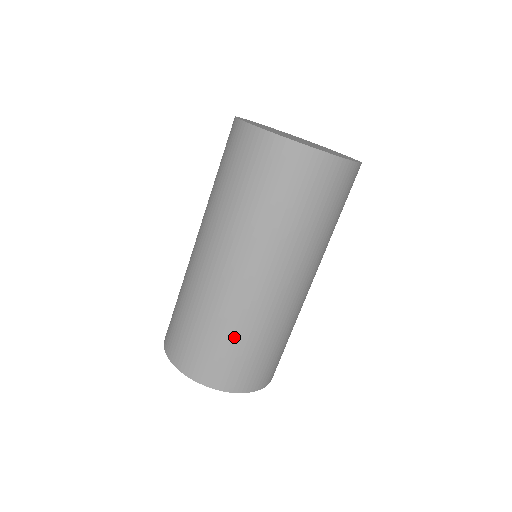
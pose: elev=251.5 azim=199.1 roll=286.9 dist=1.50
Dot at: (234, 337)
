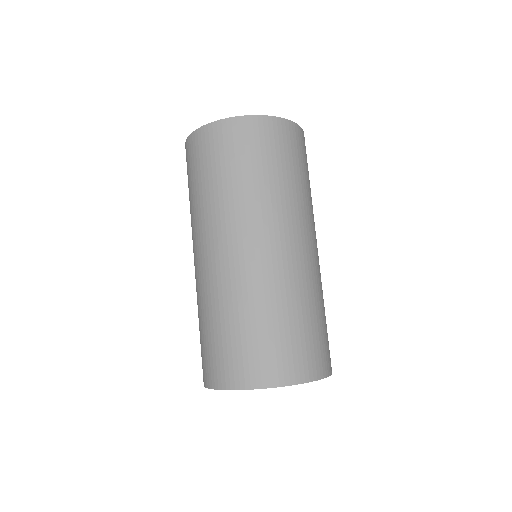
Dot at: (299, 313)
